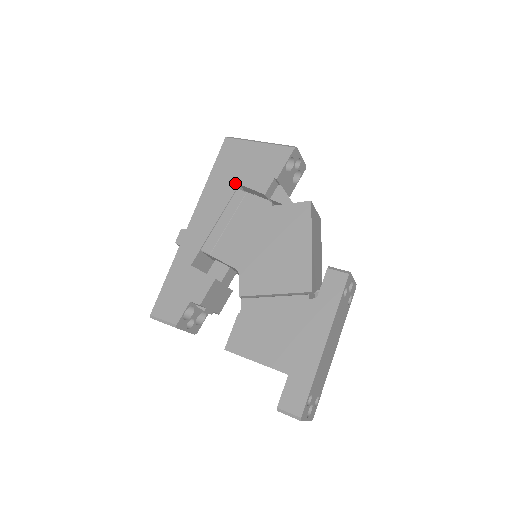
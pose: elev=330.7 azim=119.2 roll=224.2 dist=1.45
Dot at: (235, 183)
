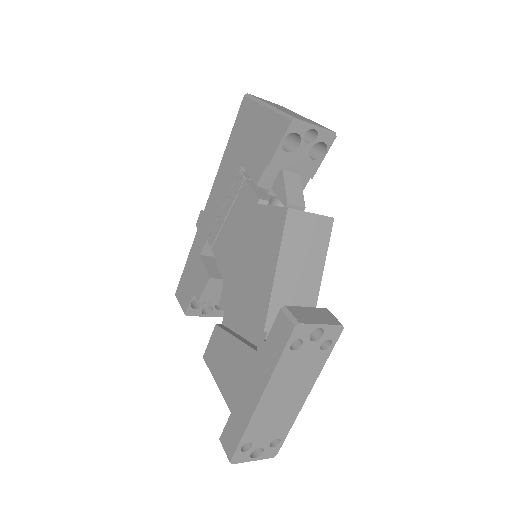
Dot at: (239, 163)
